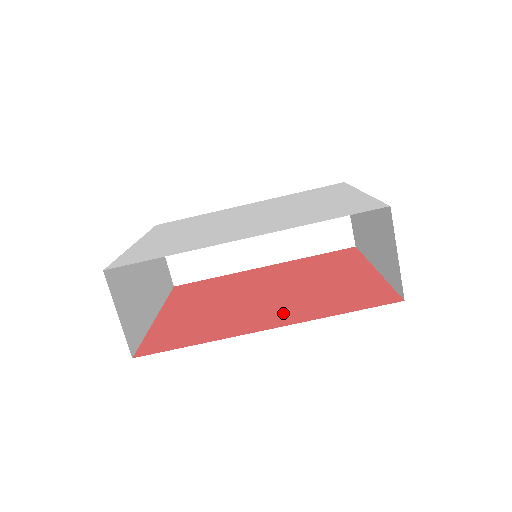
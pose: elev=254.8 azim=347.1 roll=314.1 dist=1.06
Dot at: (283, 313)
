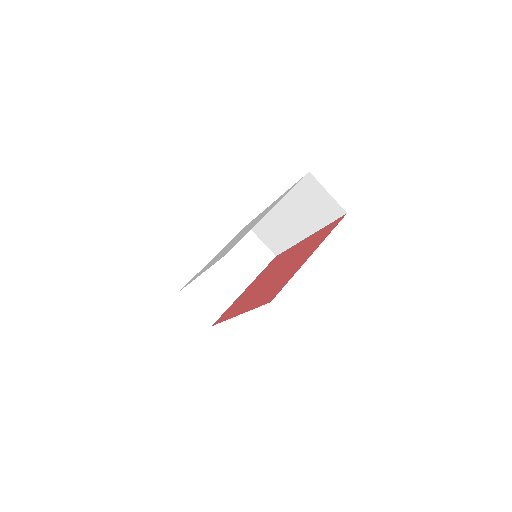
Dot at: (252, 301)
